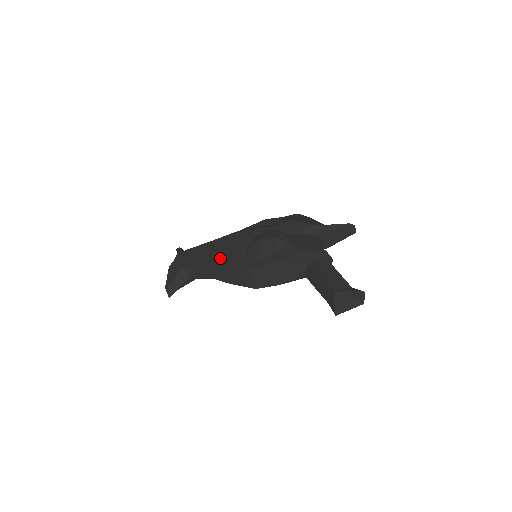
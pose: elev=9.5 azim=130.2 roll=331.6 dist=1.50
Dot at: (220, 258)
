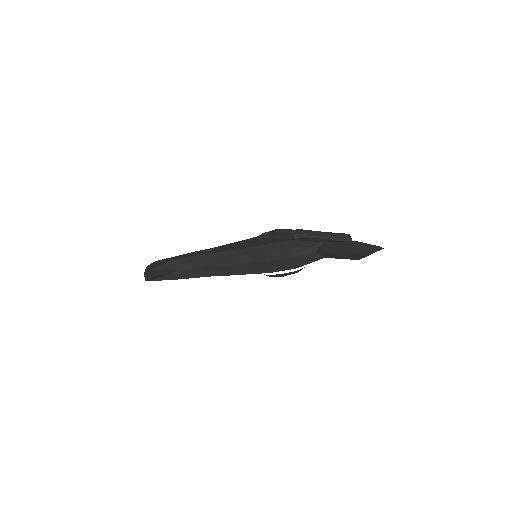
Dot at: (223, 248)
